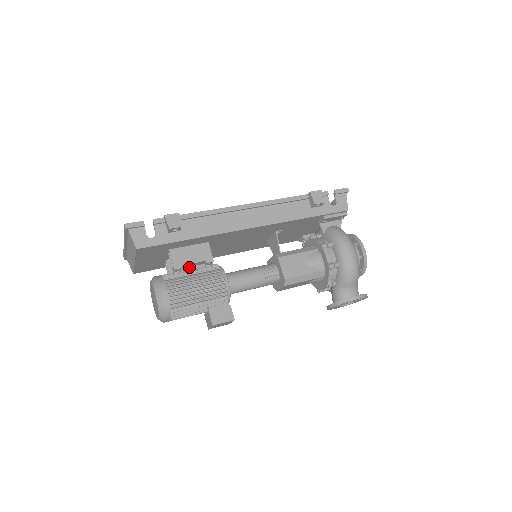
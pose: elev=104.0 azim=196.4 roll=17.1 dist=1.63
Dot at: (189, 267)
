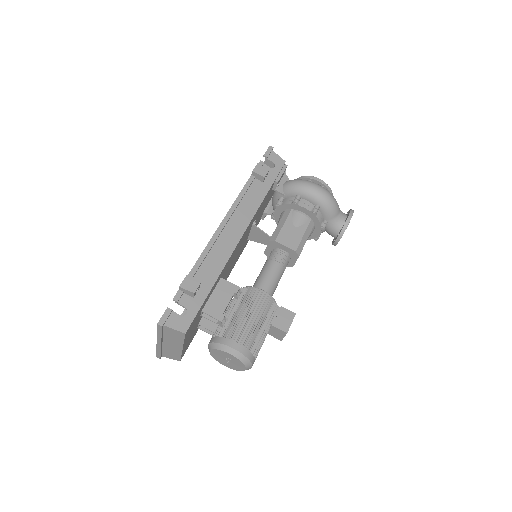
Dot at: occluded
